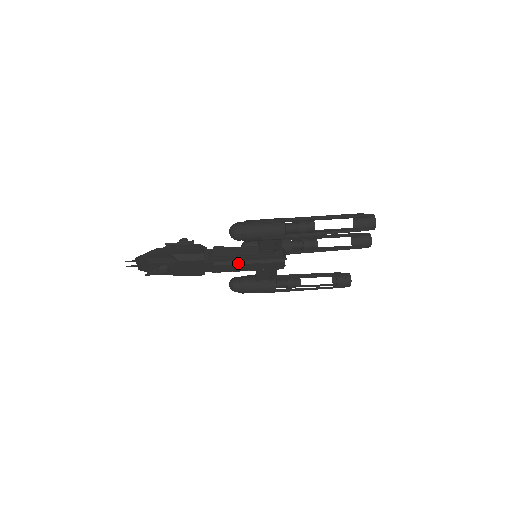
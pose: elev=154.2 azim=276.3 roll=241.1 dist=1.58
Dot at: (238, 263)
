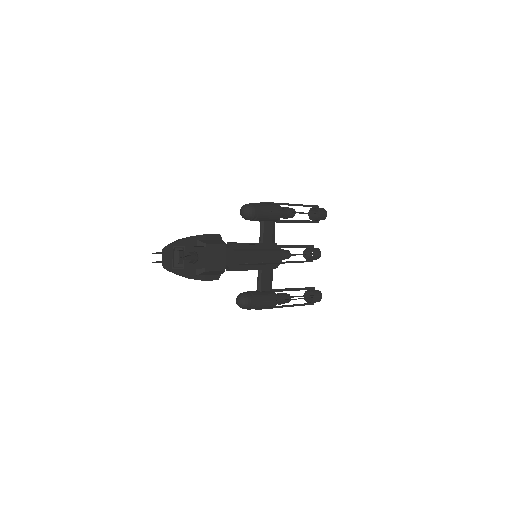
Dot at: (251, 251)
